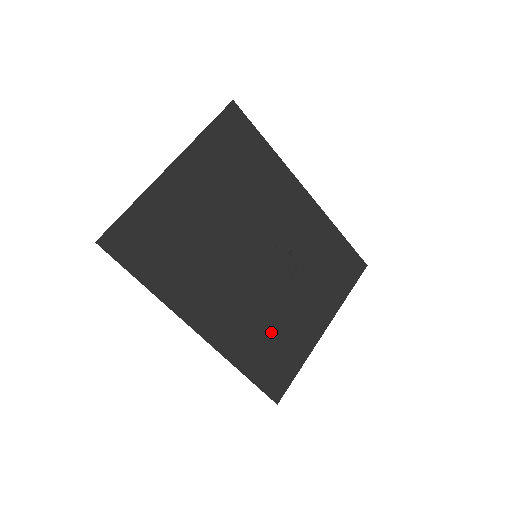
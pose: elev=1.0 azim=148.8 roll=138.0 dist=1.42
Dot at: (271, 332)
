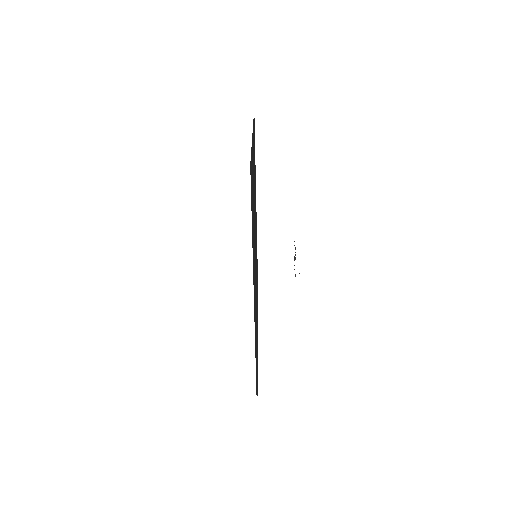
Dot at: (256, 339)
